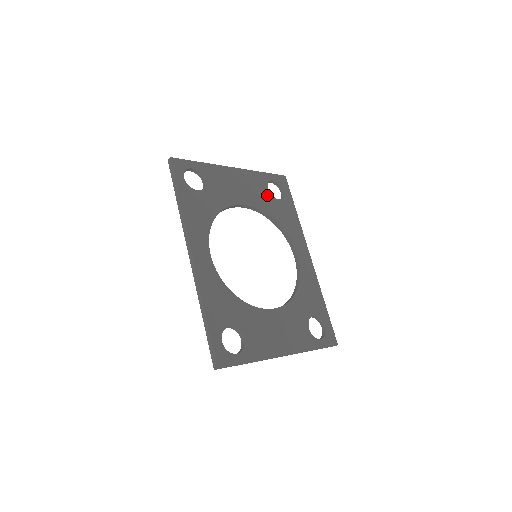
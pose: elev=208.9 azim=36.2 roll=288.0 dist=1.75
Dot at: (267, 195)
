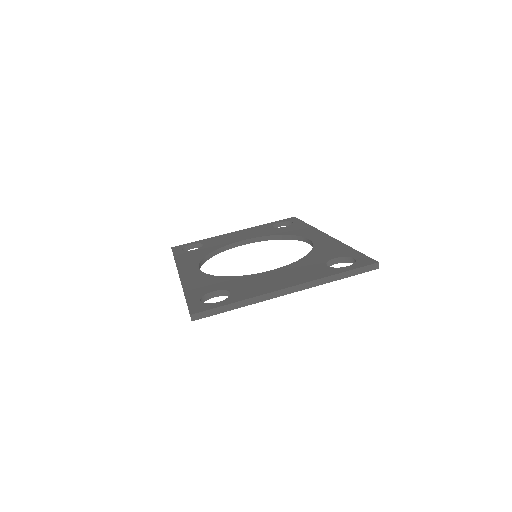
Dot at: (271, 229)
